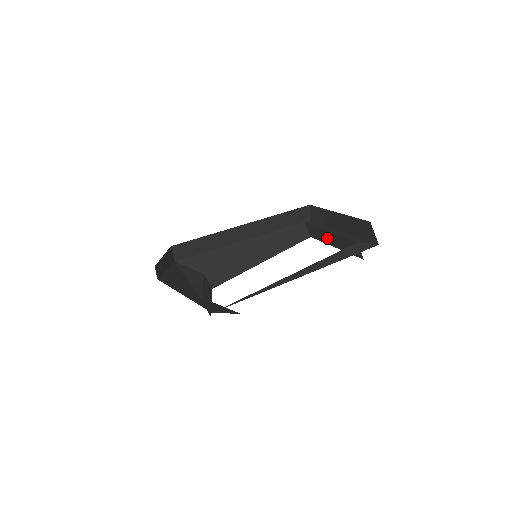
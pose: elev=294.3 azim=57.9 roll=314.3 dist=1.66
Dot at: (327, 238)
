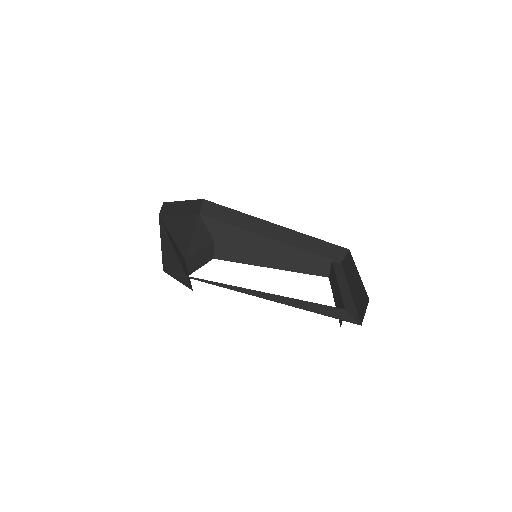
Dot at: (334, 288)
